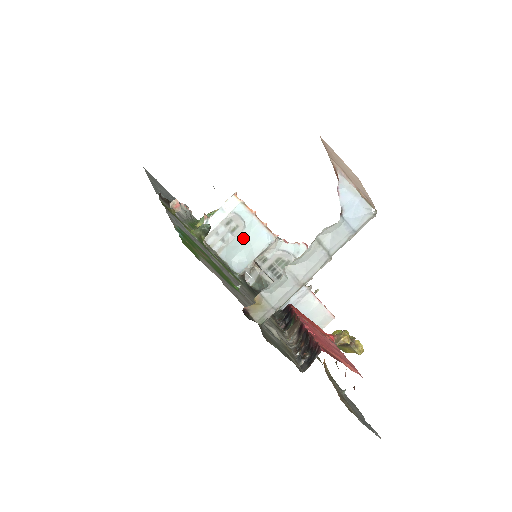
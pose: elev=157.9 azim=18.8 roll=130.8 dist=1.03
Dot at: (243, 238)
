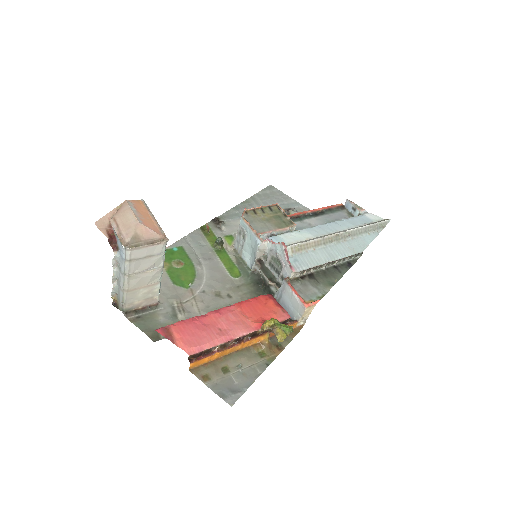
Dot at: (248, 243)
